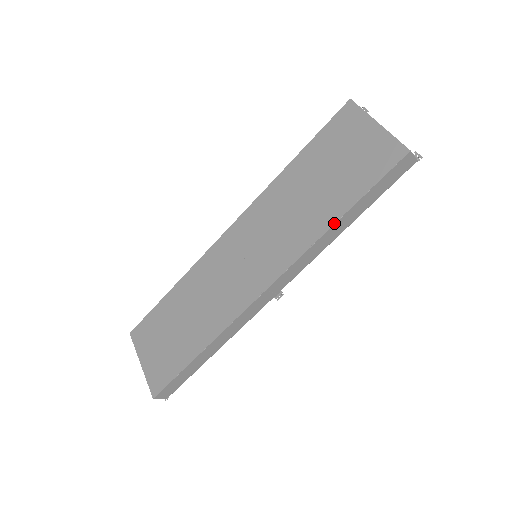
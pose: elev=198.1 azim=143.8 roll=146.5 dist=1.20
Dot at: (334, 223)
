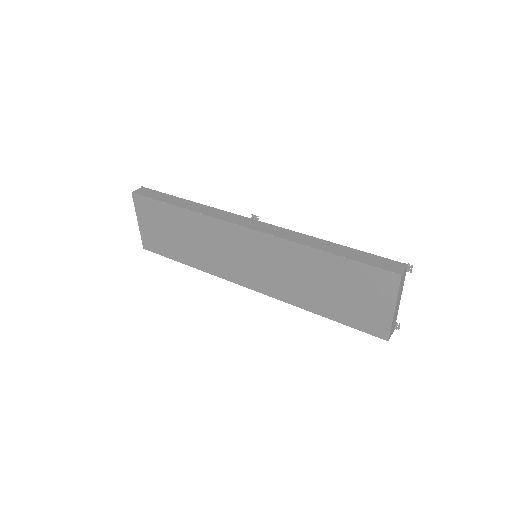
Dot at: (314, 313)
